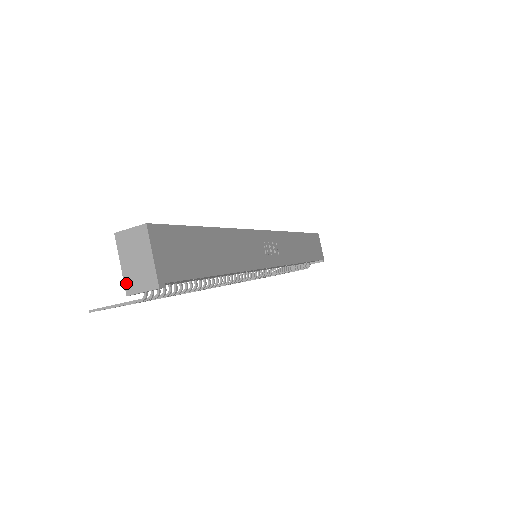
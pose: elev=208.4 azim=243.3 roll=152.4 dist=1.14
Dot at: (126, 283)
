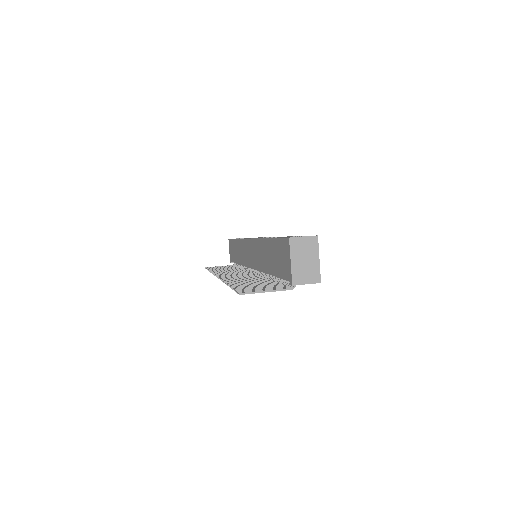
Dot at: (294, 276)
